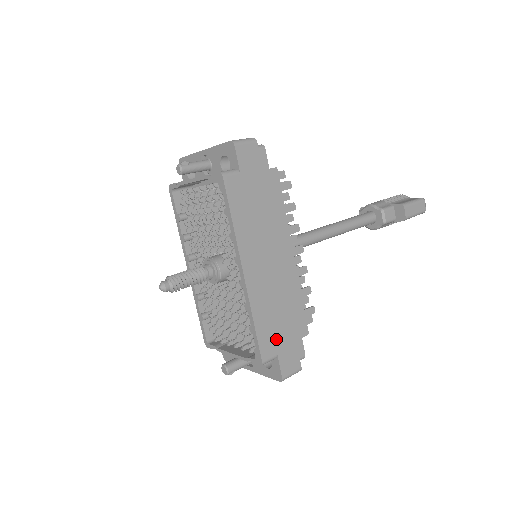
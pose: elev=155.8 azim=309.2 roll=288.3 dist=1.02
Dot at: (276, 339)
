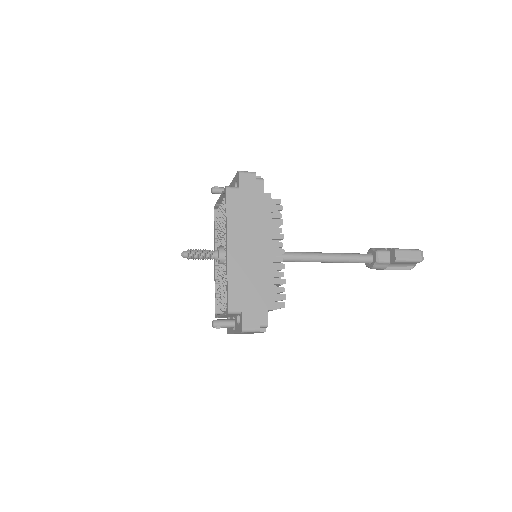
Dot at: (243, 299)
